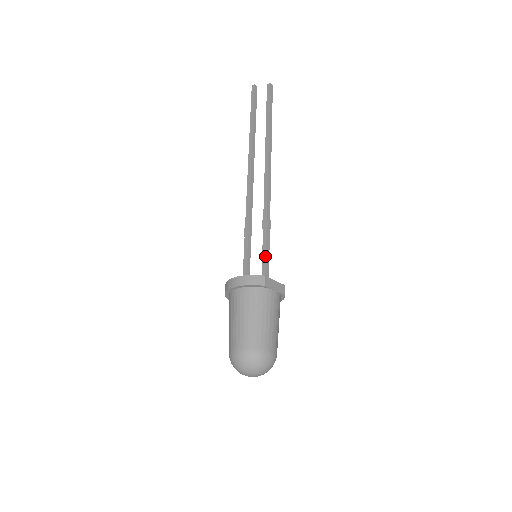
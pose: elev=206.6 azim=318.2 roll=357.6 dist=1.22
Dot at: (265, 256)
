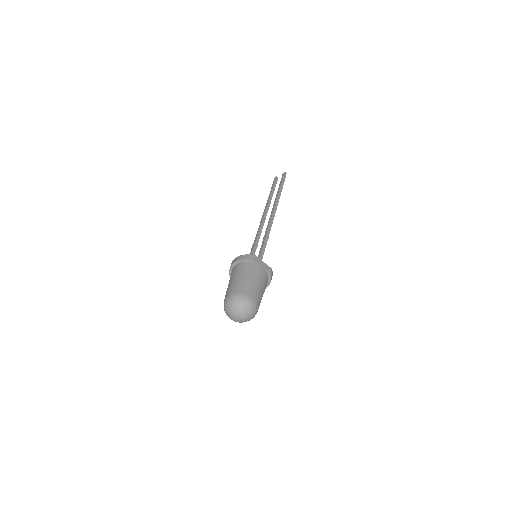
Dot at: (260, 252)
